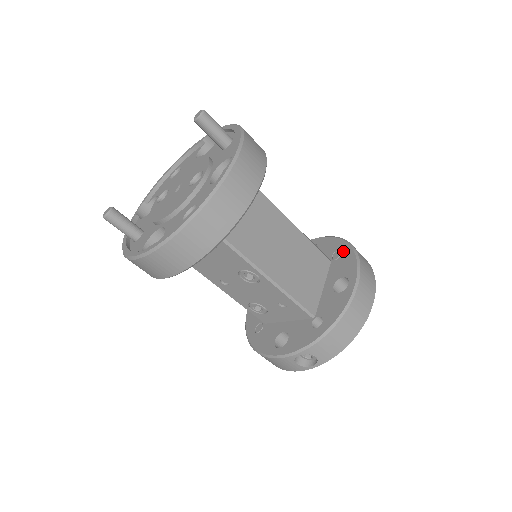
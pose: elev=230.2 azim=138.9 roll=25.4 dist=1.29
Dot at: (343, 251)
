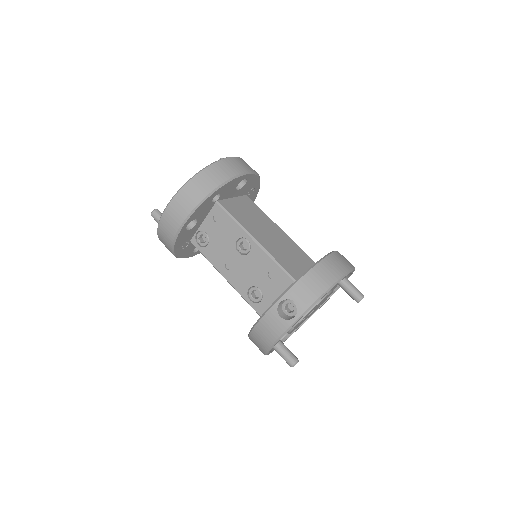
Dot at: occluded
